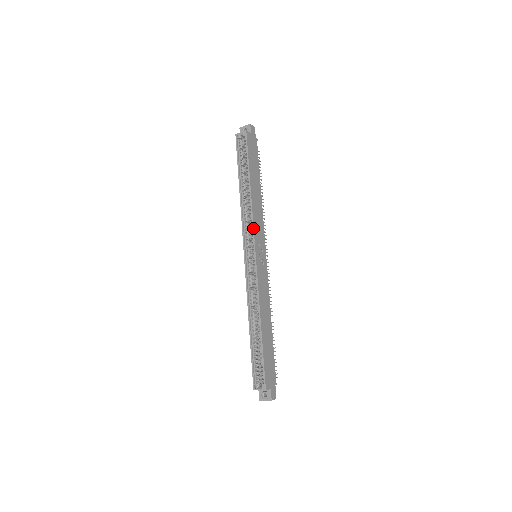
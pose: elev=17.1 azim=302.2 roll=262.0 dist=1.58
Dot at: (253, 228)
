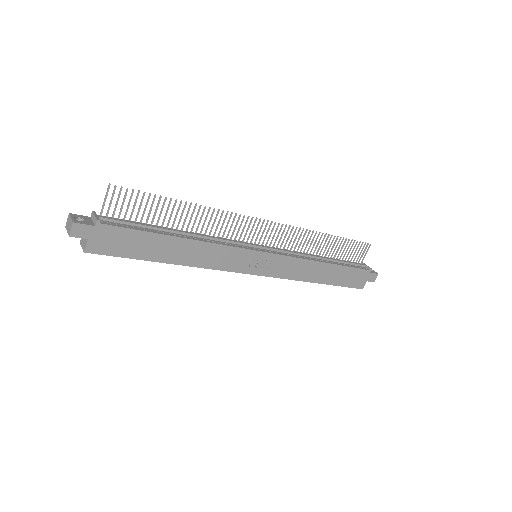
Dot at: (227, 271)
